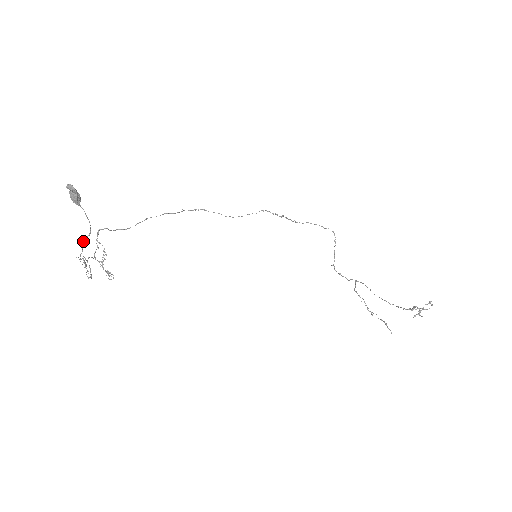
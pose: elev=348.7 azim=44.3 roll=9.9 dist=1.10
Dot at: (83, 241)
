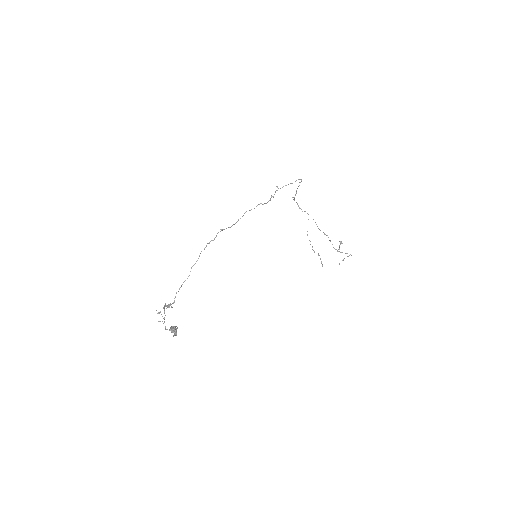
Dot at: occluded
